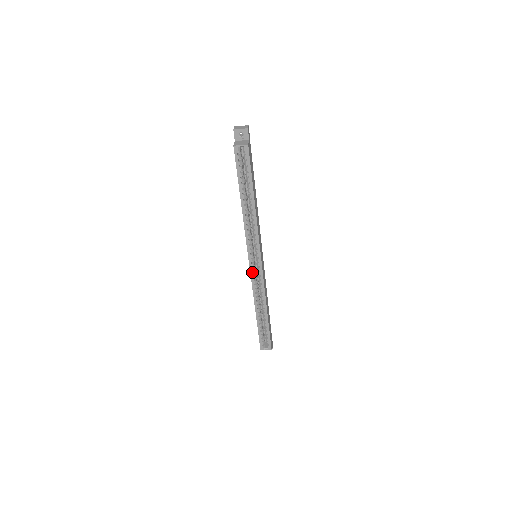
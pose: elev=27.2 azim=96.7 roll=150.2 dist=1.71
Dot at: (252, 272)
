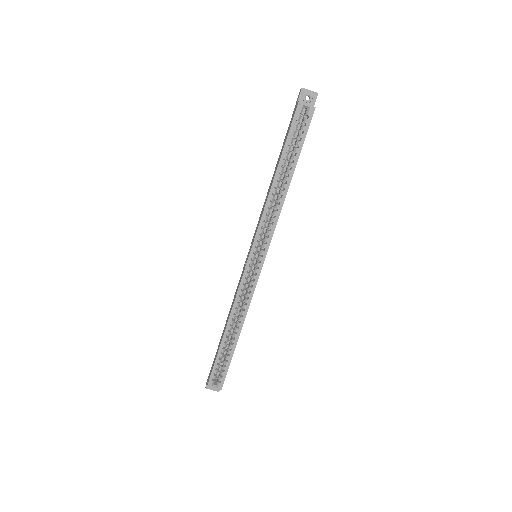
Dot at: (246, 272)
